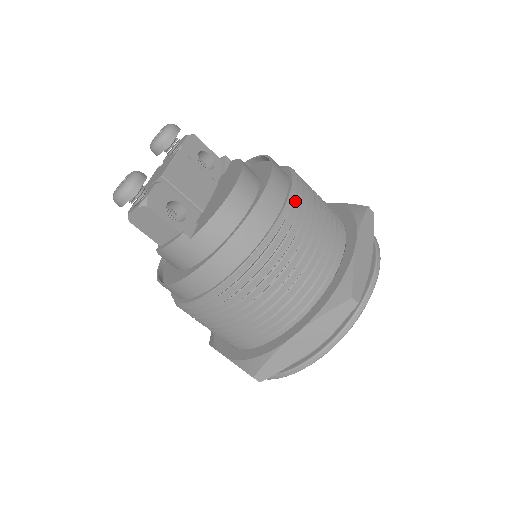
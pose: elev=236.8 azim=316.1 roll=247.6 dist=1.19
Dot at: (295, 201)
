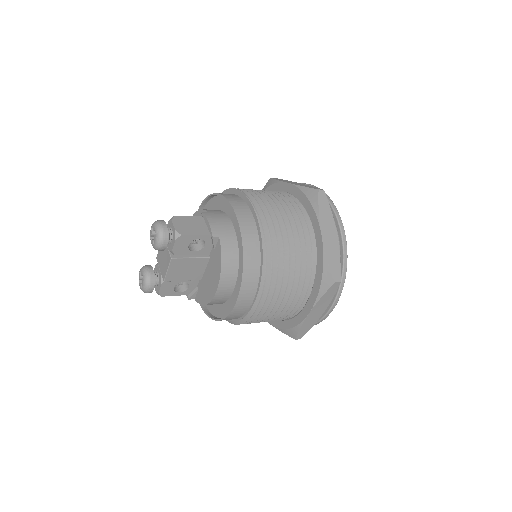
Dot at: (258, 306)
